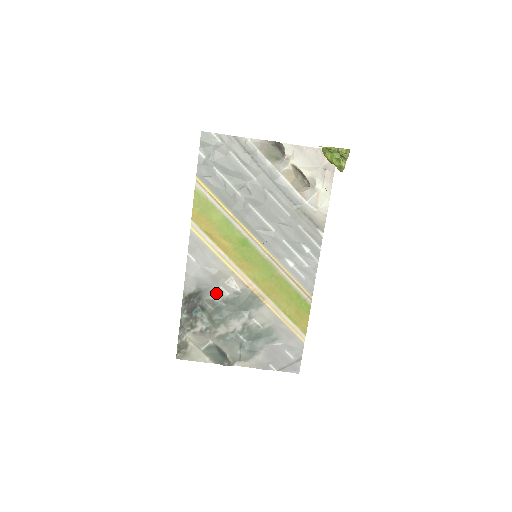
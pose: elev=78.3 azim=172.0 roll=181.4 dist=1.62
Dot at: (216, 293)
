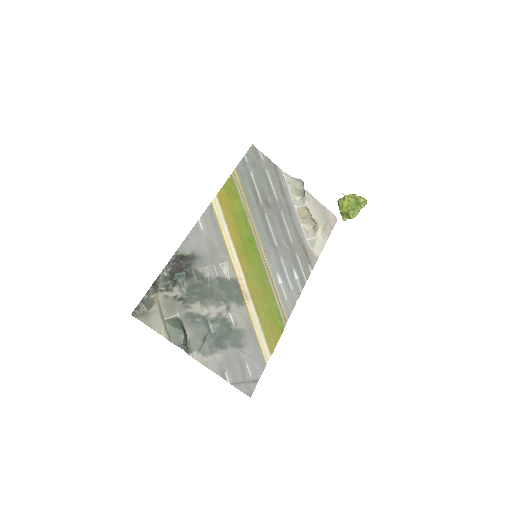
Dot at: (207, 269)
